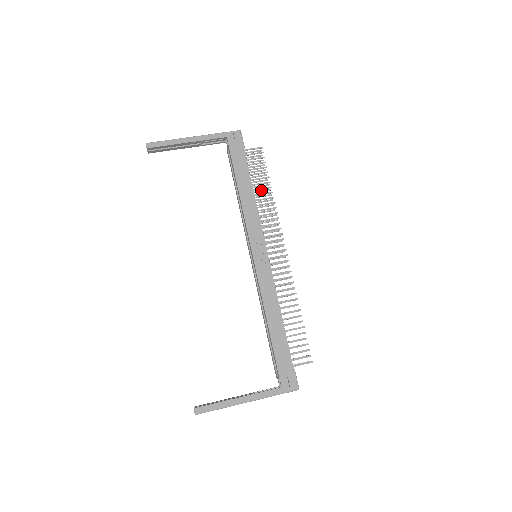
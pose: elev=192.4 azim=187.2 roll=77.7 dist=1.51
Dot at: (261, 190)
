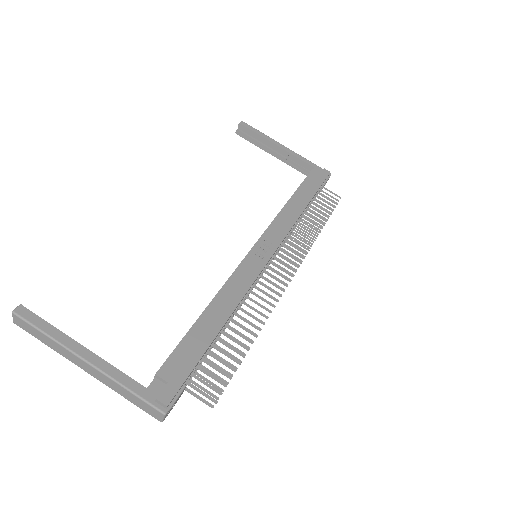
Dot at: (311, 224)
